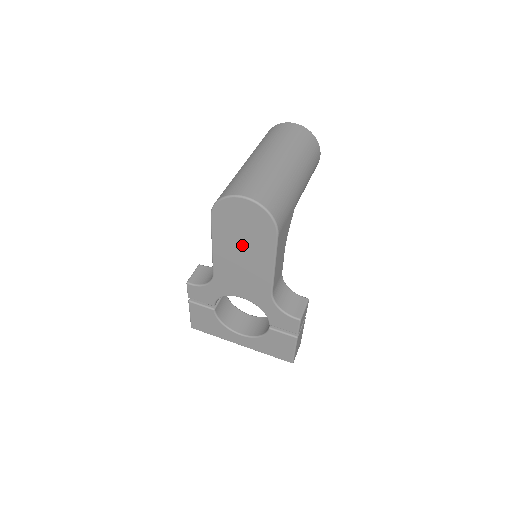
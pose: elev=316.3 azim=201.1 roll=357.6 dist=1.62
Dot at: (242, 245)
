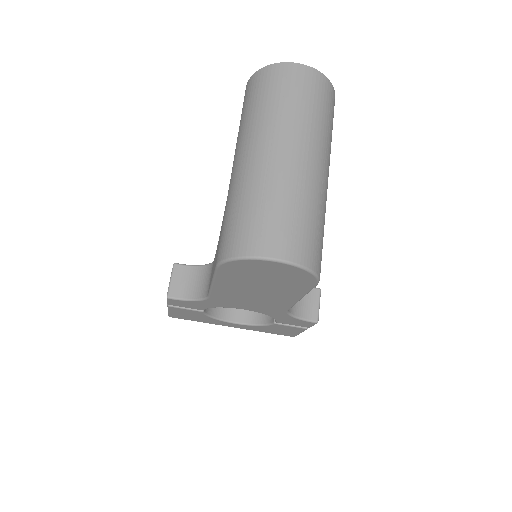
Dot at: (259, 286)
